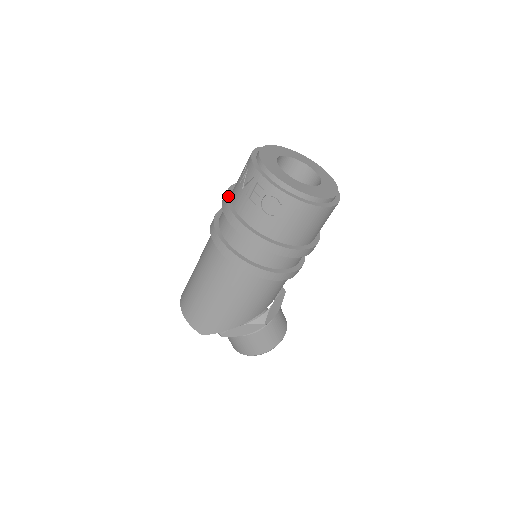
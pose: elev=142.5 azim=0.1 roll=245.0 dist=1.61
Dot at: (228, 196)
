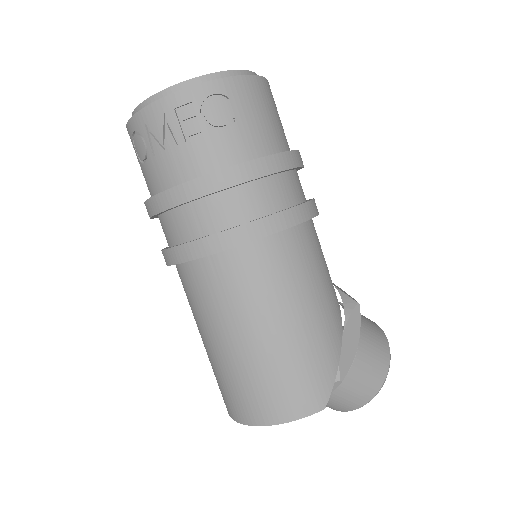
Dot at: (156, 195)
